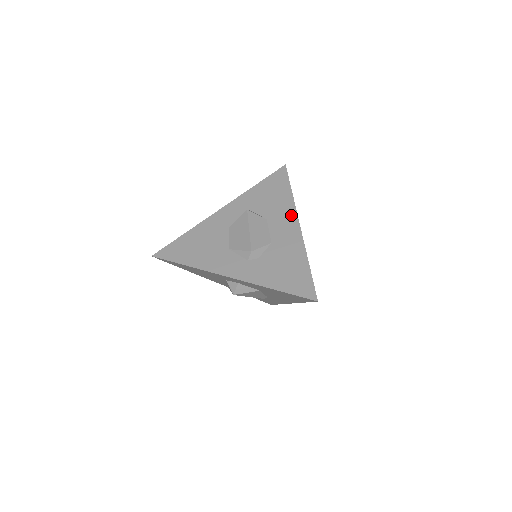
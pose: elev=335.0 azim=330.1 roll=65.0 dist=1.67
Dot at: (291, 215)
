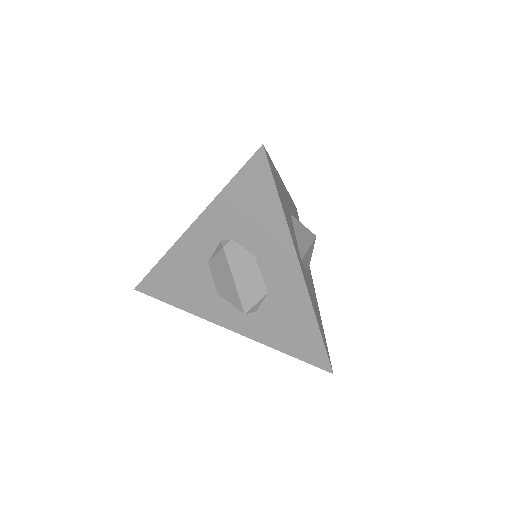
Dot at: (287, 253)
